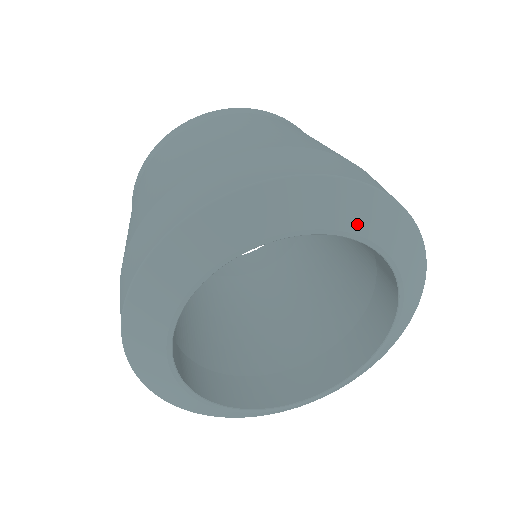
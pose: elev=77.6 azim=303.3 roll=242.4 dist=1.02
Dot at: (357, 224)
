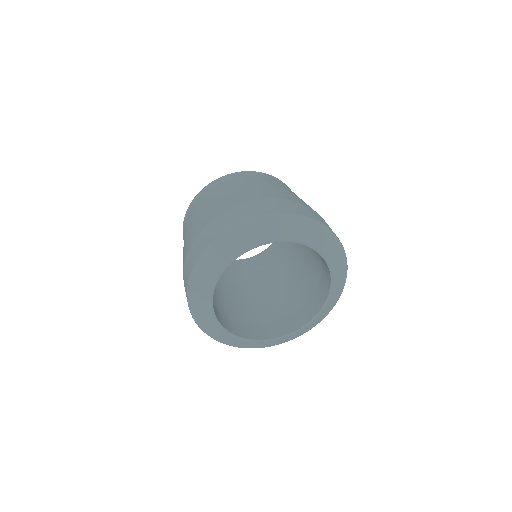
Dot at: (233, 252)
